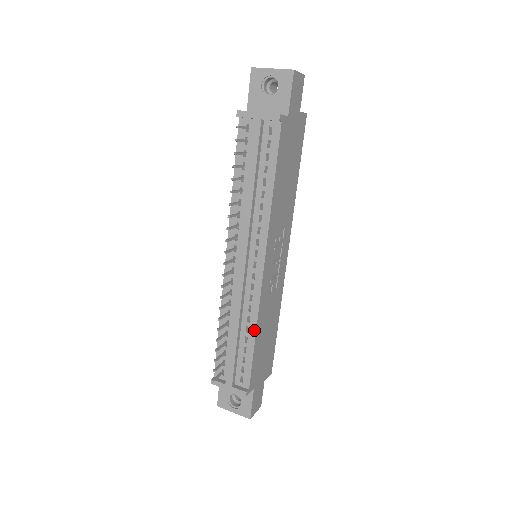
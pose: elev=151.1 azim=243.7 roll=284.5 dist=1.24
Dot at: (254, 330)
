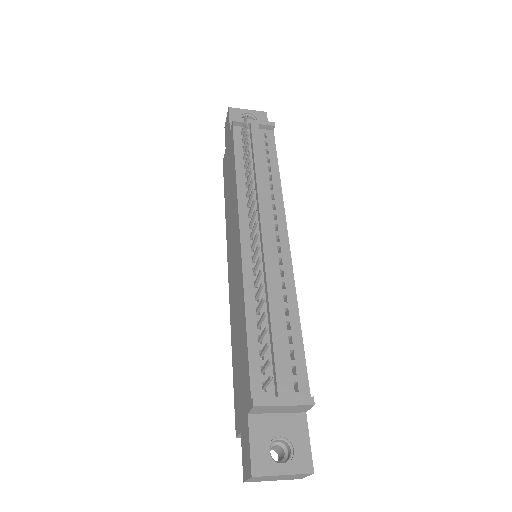
Dot at: (296, 310)
